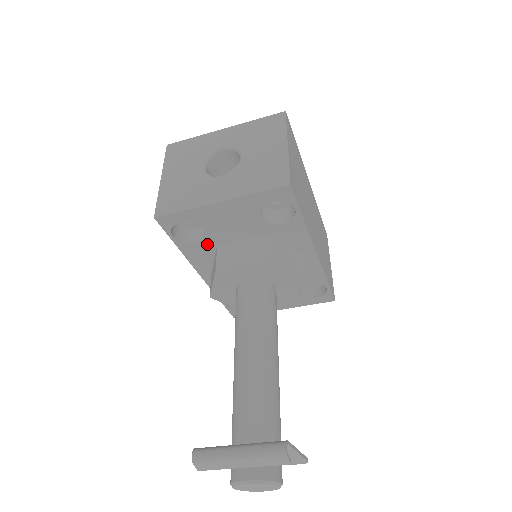
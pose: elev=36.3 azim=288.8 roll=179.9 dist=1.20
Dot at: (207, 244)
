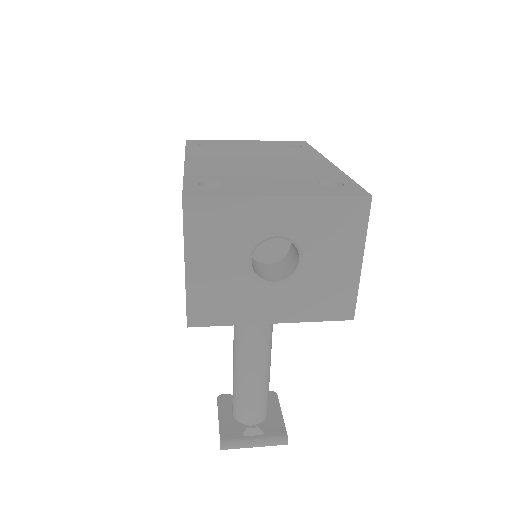
Dot at: occluded
